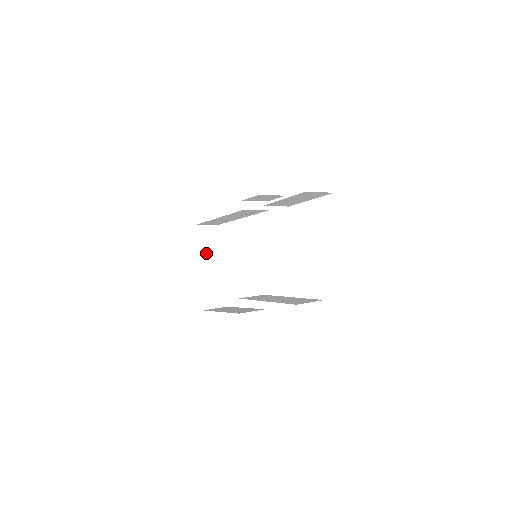
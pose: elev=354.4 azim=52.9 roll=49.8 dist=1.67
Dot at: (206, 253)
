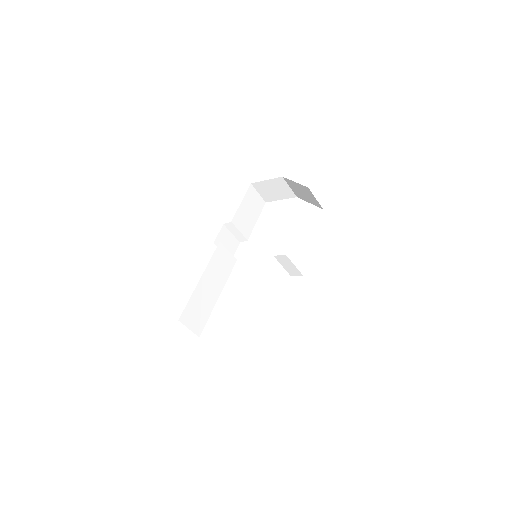
Dot at: occluded
